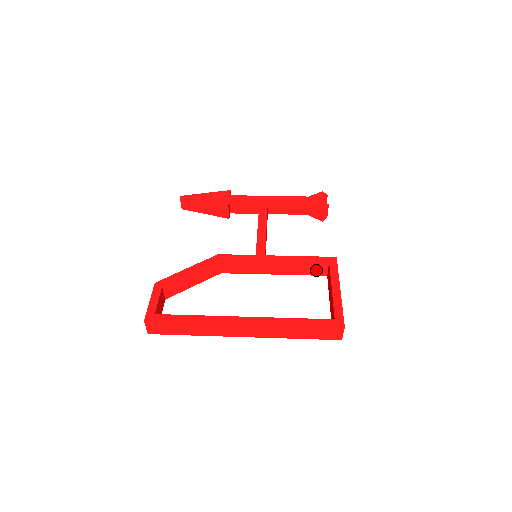
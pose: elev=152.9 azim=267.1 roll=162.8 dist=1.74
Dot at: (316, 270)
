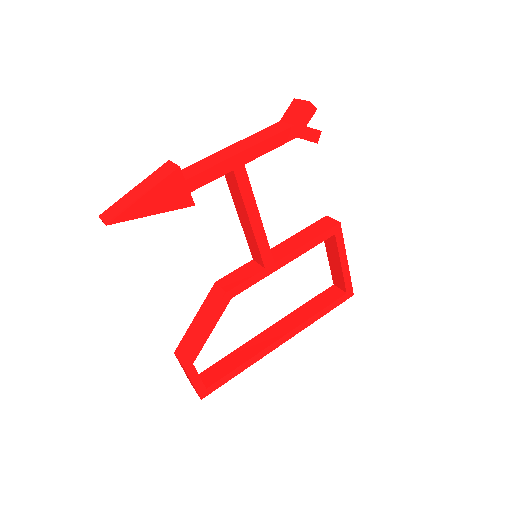
Dot at: occluded
